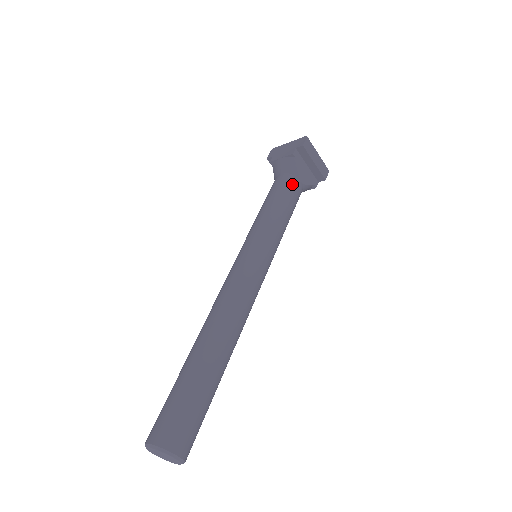
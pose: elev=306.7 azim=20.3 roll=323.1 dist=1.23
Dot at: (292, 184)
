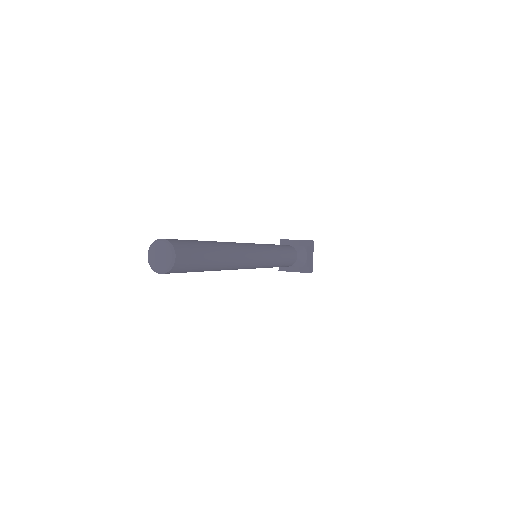
Dot at: occluded
